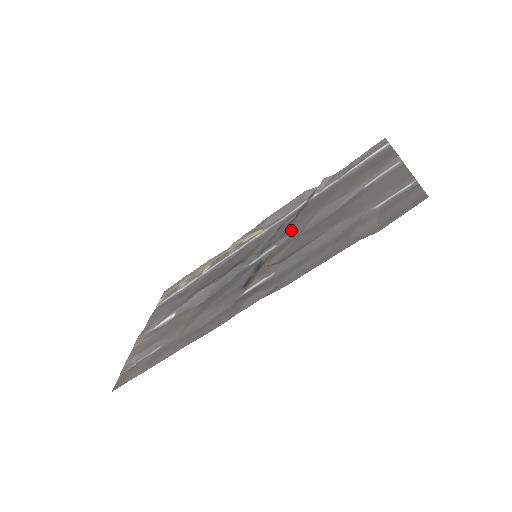
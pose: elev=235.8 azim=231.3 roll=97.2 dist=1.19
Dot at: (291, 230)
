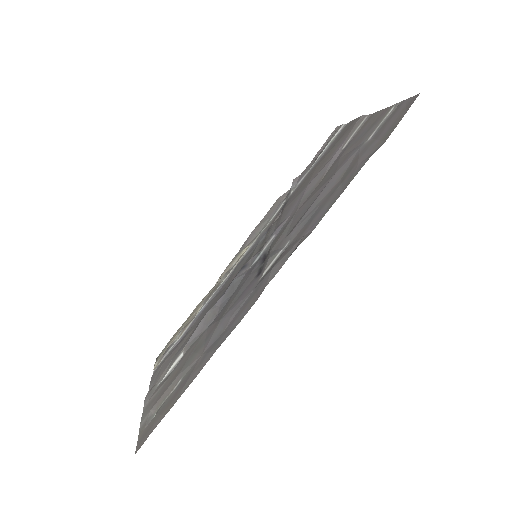
Dot at: (284, 218)
